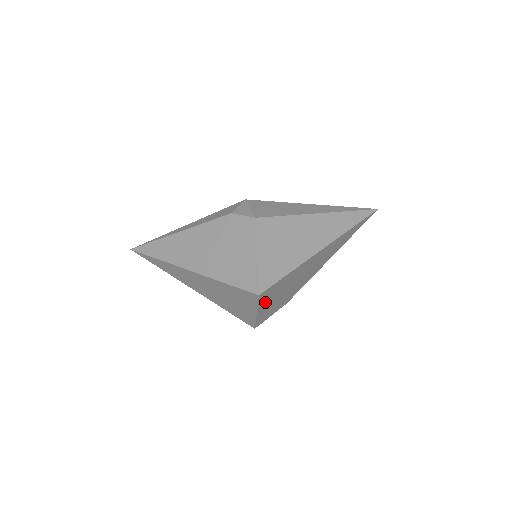
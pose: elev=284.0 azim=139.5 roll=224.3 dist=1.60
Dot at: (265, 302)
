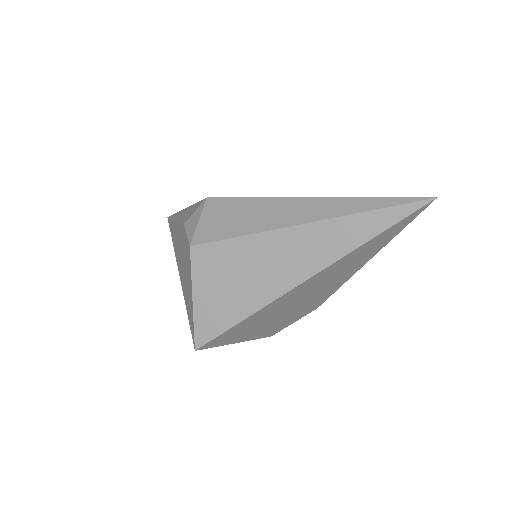
Dot at: (236, 338)
